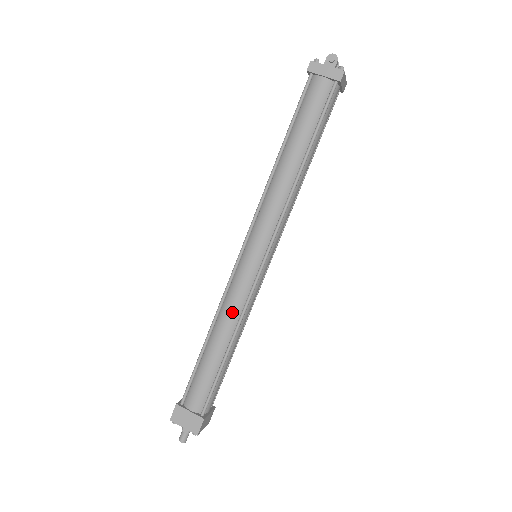
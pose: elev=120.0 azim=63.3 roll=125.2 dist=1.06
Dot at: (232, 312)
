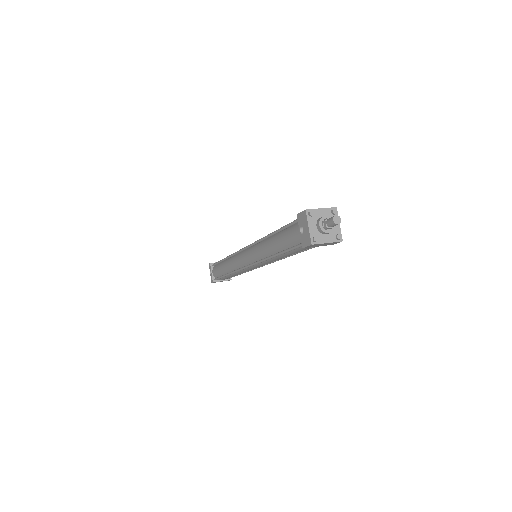
Dot at: occluded
